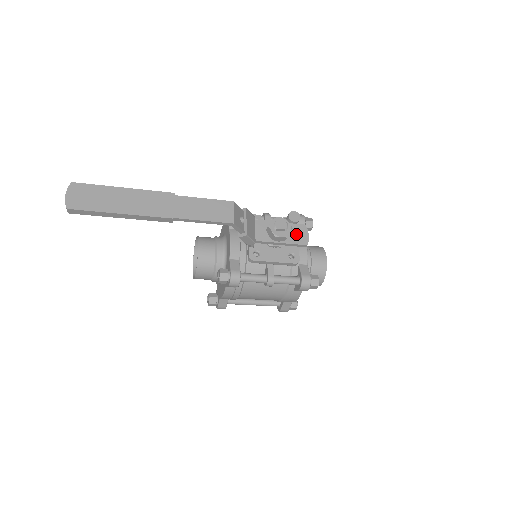
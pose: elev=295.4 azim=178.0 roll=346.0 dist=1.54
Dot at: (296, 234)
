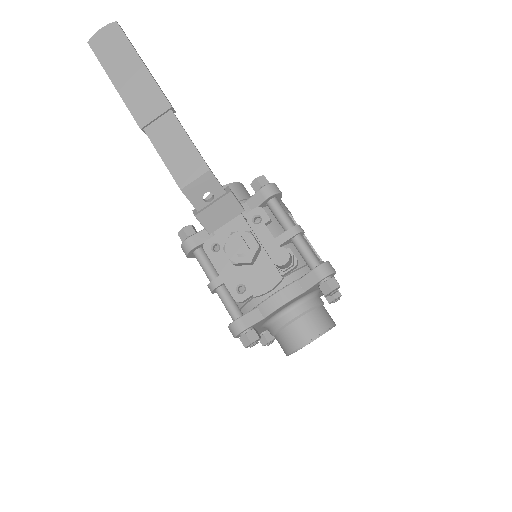
Dot at: (259, 274)
